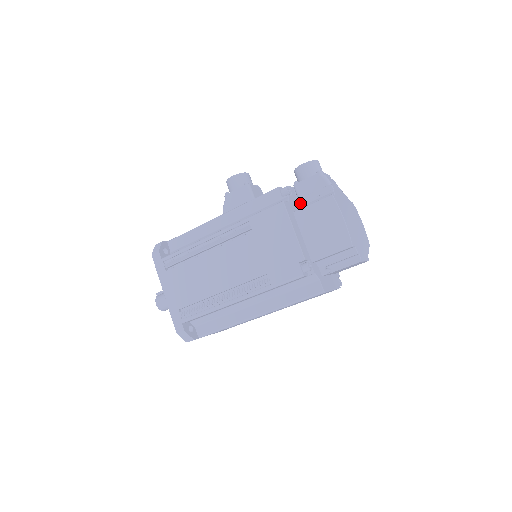
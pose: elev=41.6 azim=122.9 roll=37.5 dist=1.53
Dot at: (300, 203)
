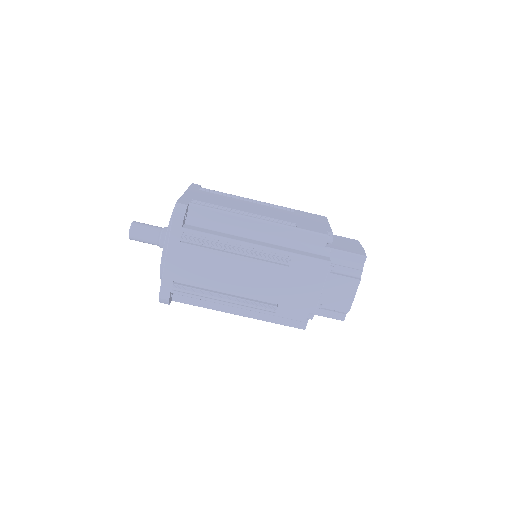
Dot at: occluded
